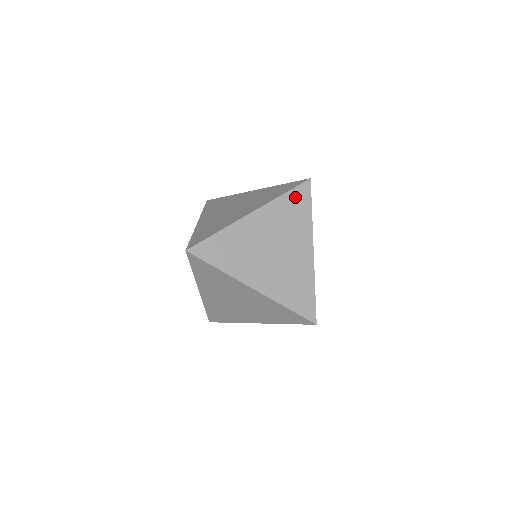
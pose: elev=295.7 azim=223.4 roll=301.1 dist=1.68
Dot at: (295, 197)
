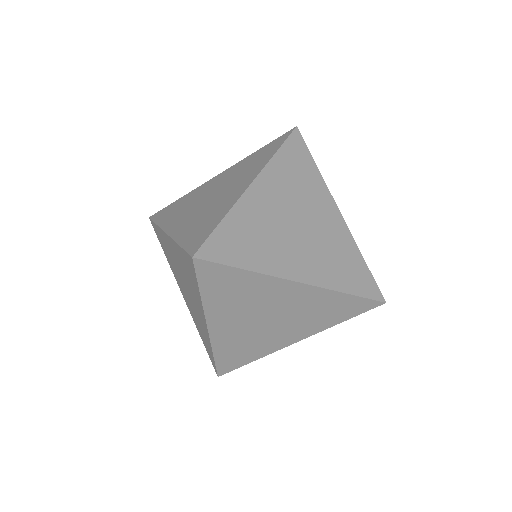
Dot at: (291, 152)
